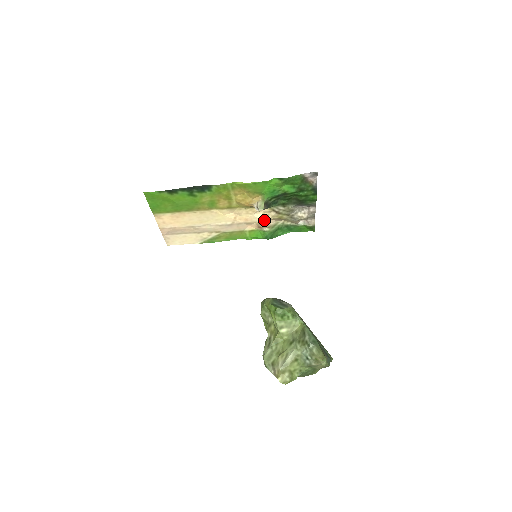
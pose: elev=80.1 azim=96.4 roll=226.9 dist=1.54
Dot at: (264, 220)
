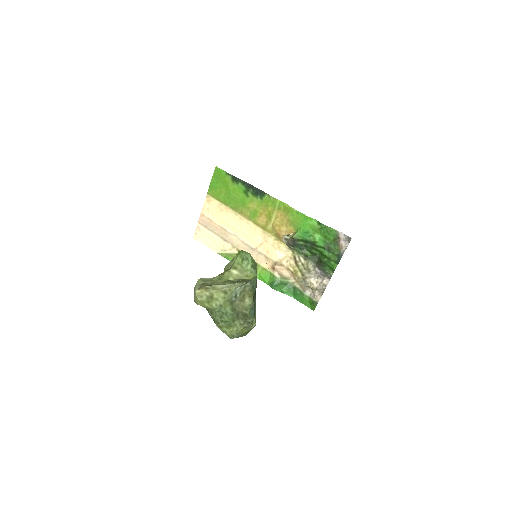
Dot at: (281, 264)
